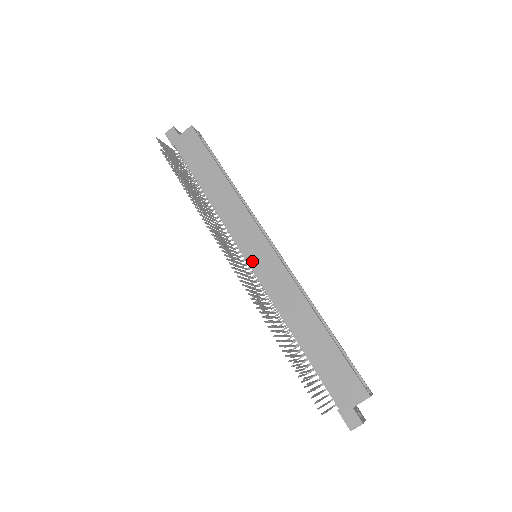
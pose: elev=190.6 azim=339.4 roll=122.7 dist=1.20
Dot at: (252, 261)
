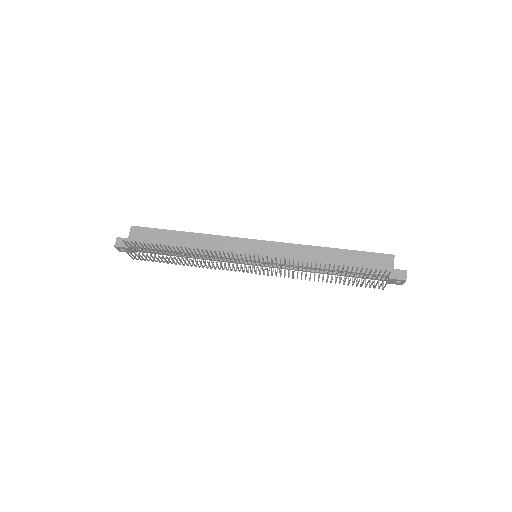
Dot at: occluded
